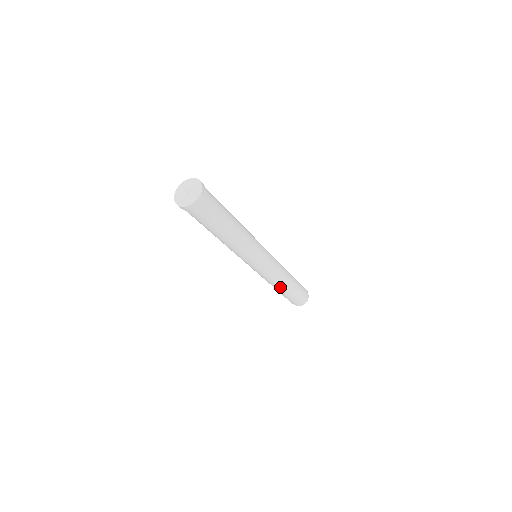
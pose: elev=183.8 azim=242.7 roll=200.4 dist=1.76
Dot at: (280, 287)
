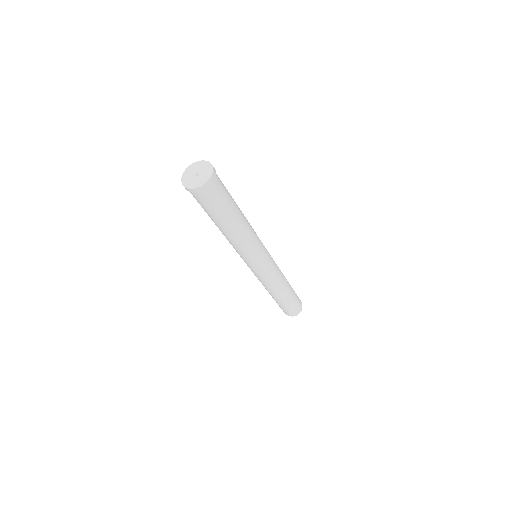
Dot at: (275, 293)
